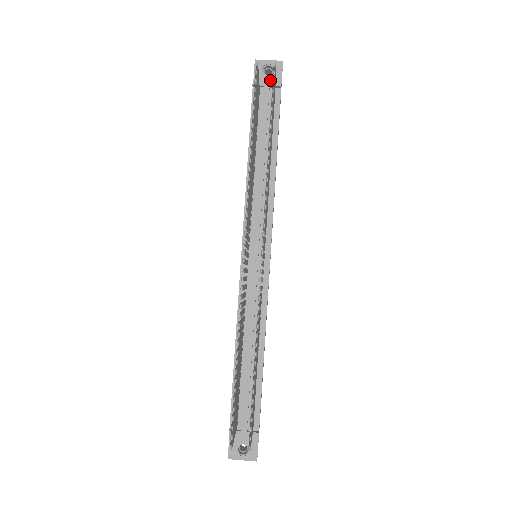
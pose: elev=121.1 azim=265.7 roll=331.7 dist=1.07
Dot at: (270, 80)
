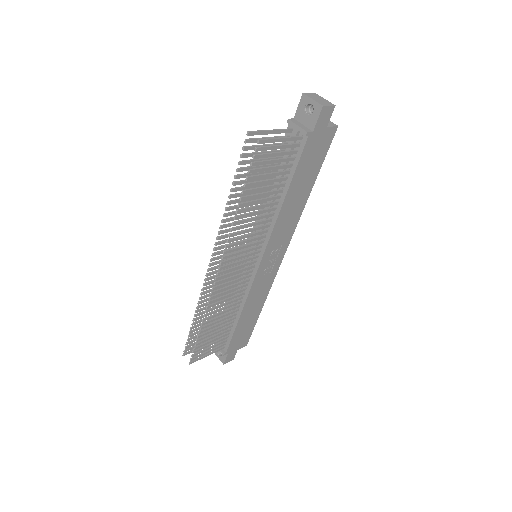
Dot at: (307, 120)
